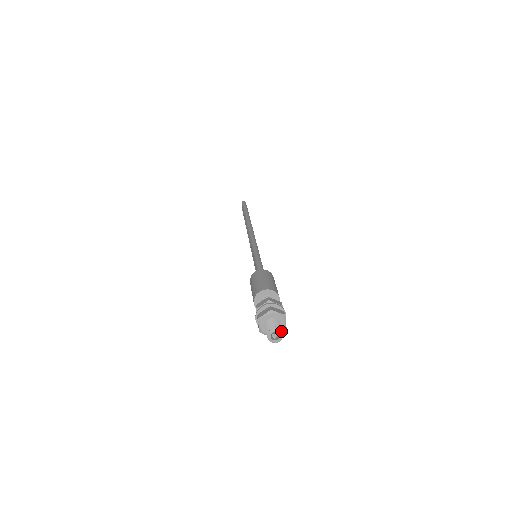
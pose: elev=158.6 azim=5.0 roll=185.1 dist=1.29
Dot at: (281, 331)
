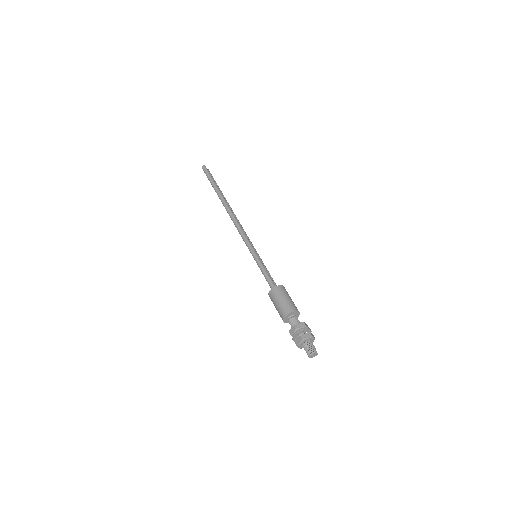
Dot at: (315, 351)
